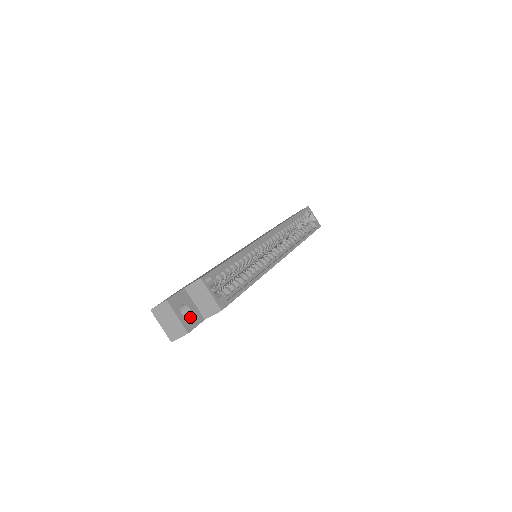
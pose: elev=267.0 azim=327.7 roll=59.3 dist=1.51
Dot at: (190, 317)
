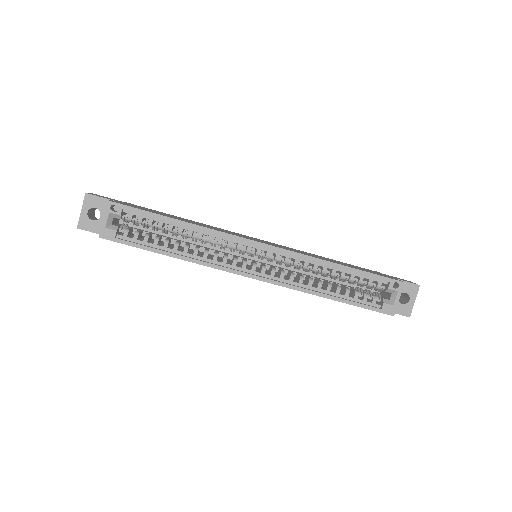
Dot at: (93, 221)
